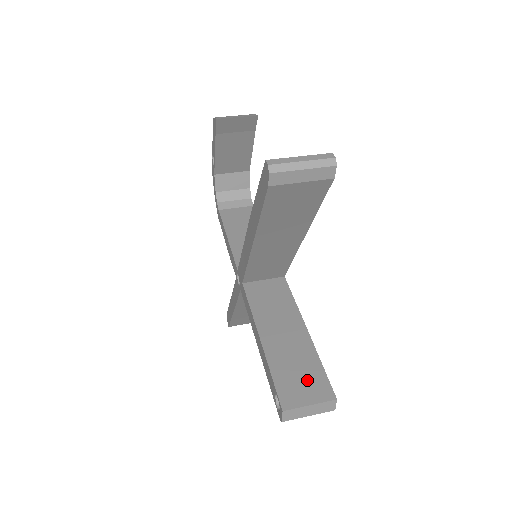
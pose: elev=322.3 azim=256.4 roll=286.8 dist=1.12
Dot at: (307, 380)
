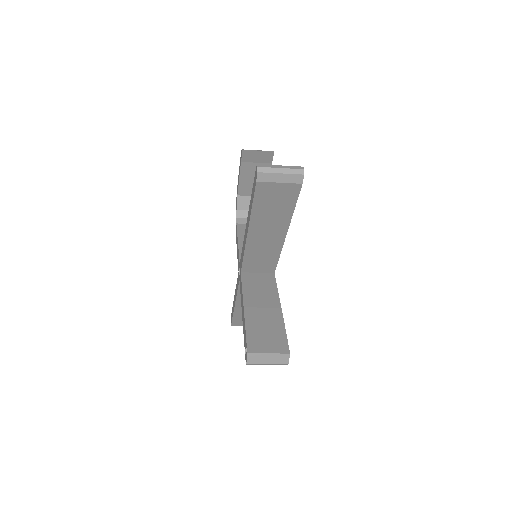
Dot at: (271, 338)
